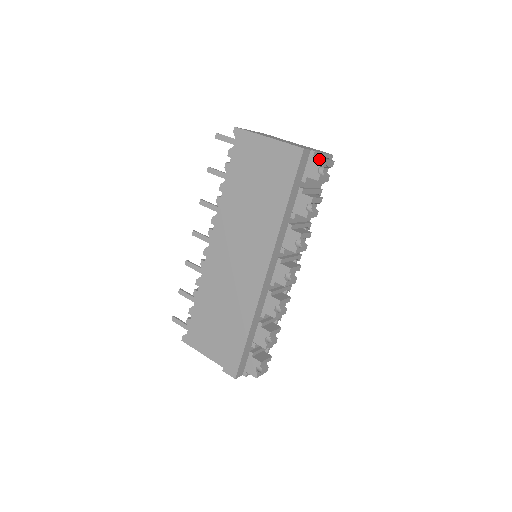
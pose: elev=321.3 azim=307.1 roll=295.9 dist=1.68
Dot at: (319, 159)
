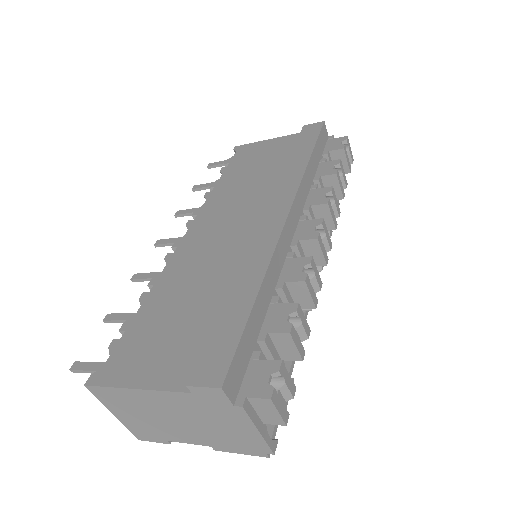
Dot at: (340, 138)
